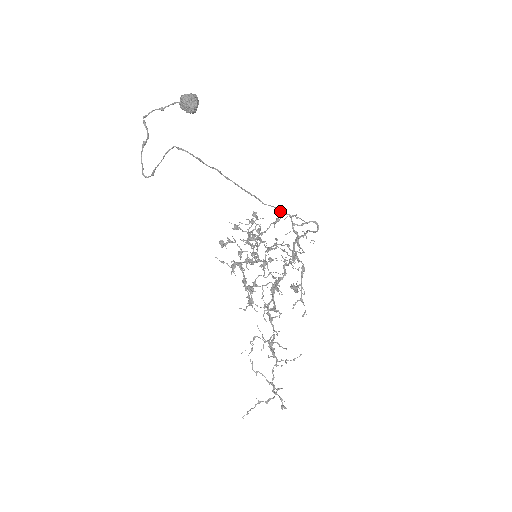
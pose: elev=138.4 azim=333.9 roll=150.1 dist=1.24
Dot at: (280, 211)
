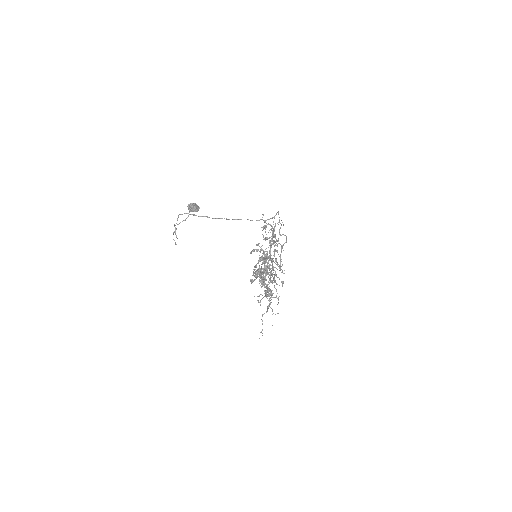
Dot at: occluded
